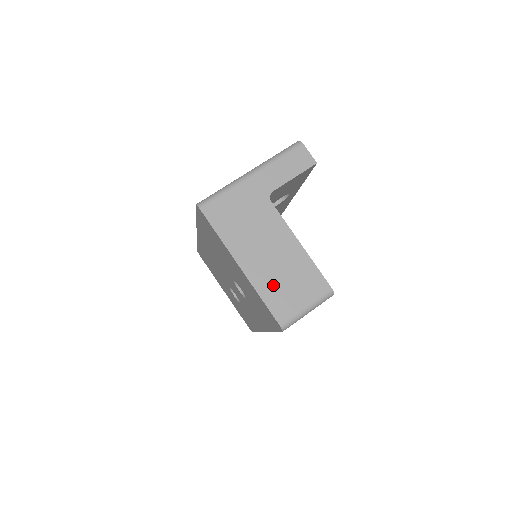
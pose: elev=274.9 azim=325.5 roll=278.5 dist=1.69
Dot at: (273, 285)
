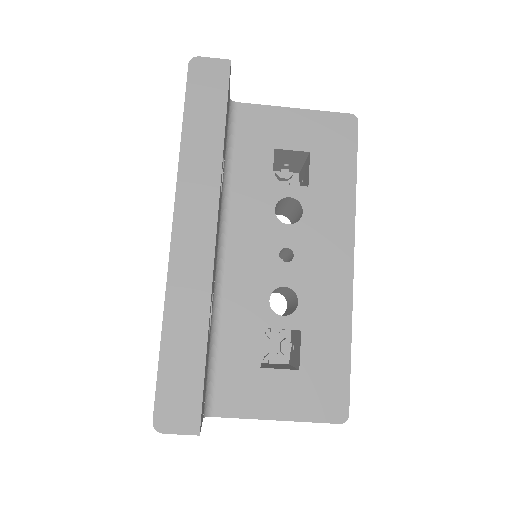
Dot at: occluded
